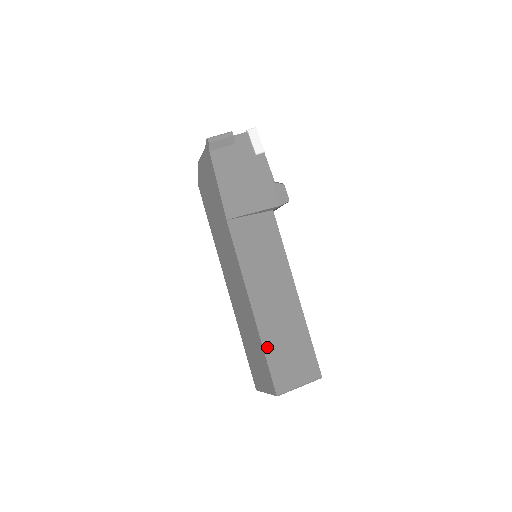
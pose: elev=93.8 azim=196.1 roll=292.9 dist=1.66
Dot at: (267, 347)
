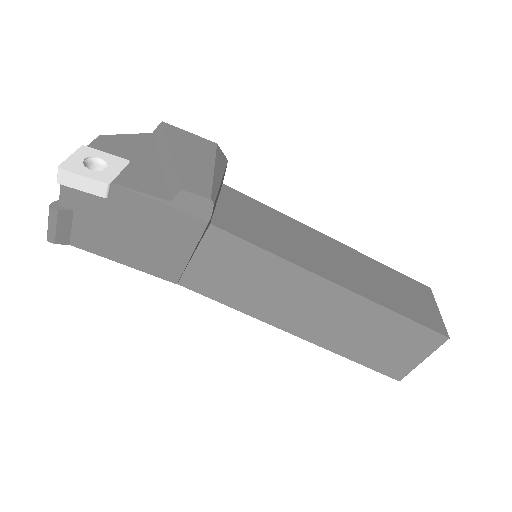
Dot at: (349, 354)
